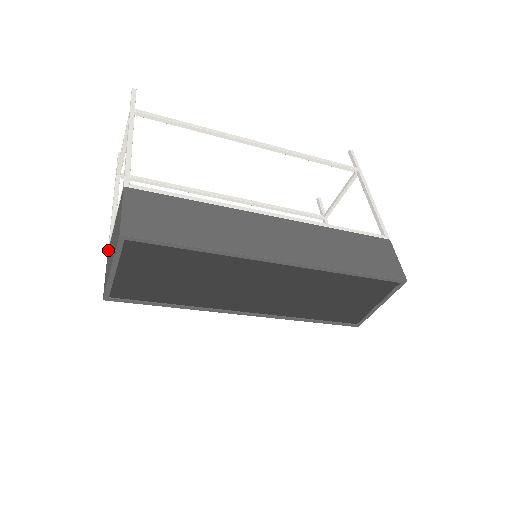
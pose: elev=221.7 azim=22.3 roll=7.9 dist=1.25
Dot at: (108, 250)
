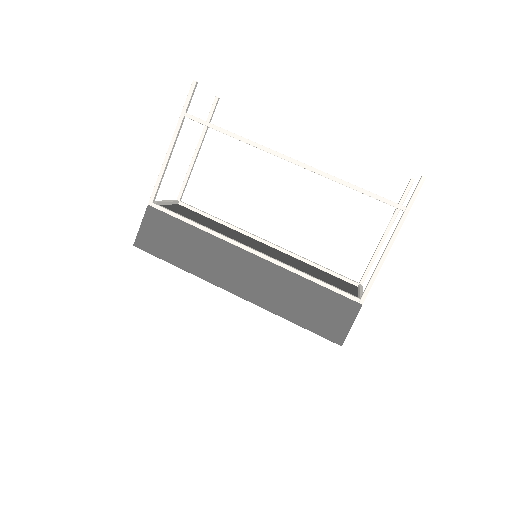
Dot at: occluded
